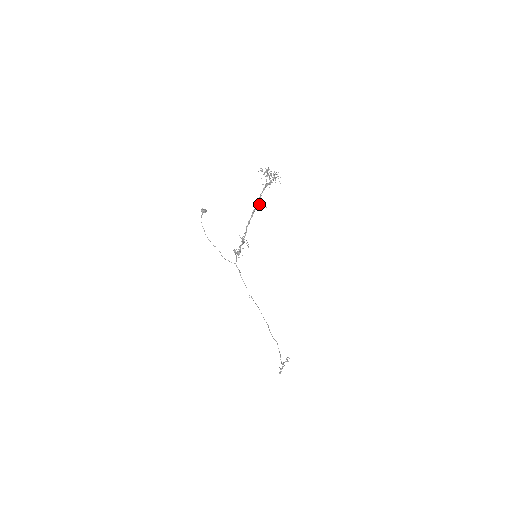
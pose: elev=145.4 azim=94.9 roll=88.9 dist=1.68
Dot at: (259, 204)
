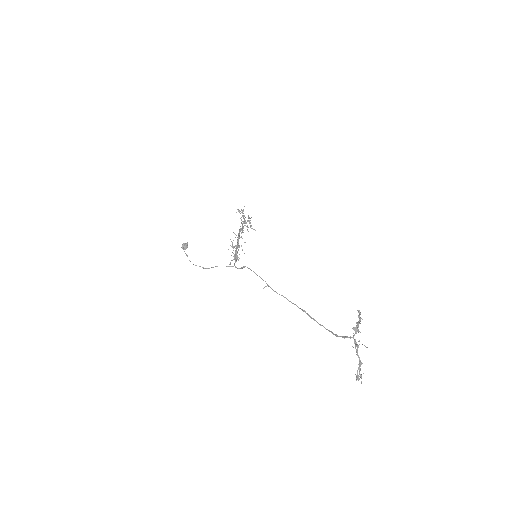
Dot at: occluded
